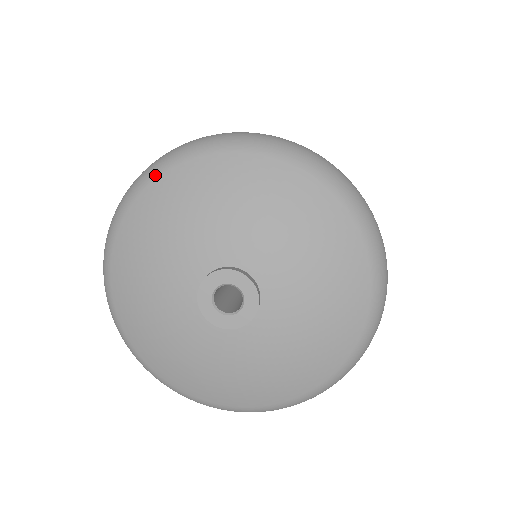
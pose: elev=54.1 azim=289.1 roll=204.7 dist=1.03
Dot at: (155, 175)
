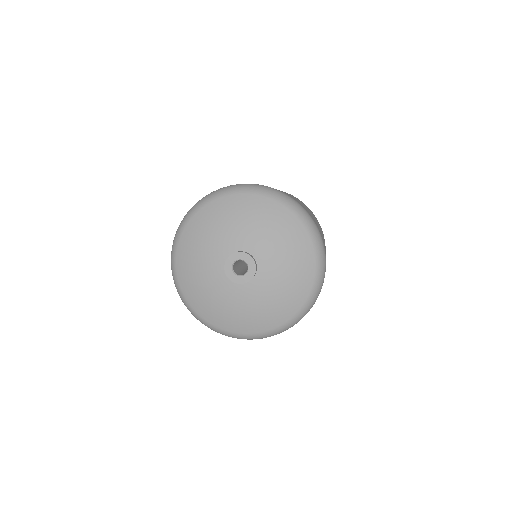
Dot at: (243, 192)
